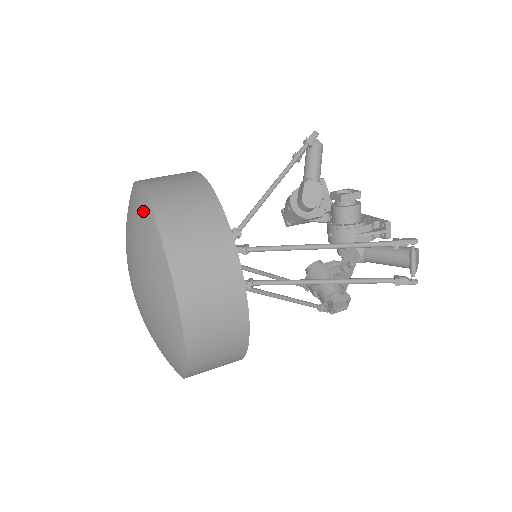
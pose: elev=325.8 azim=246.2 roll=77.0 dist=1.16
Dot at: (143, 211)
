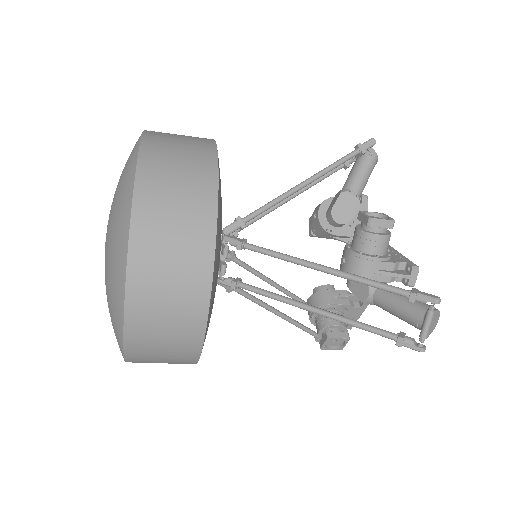
Dot at: (131, 163)
